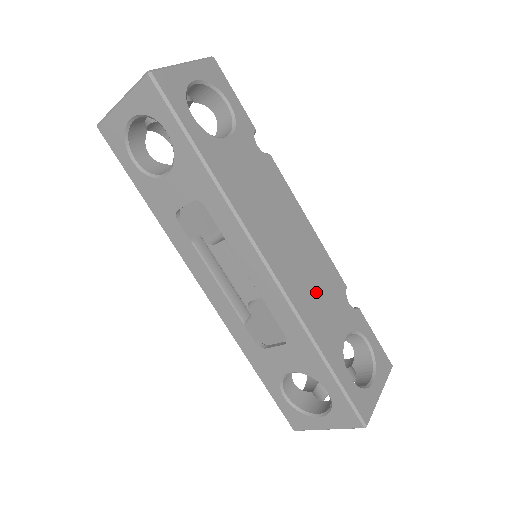
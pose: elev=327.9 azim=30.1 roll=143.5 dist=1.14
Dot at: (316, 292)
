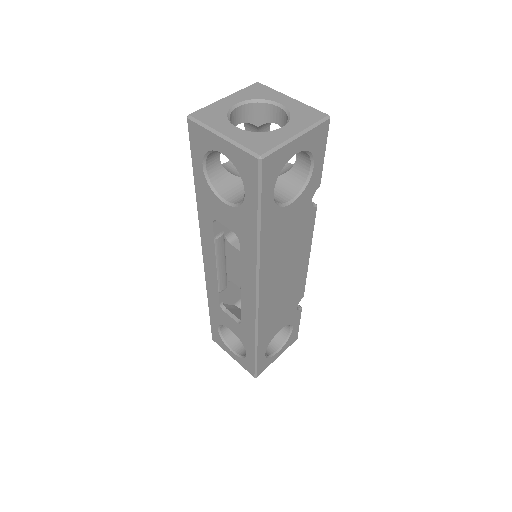
Dot at: (279, 307)
